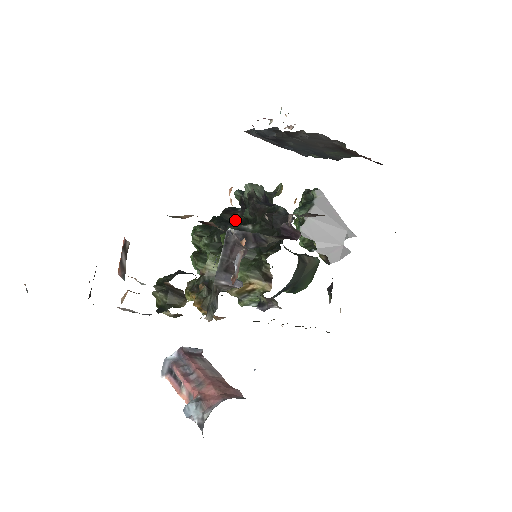
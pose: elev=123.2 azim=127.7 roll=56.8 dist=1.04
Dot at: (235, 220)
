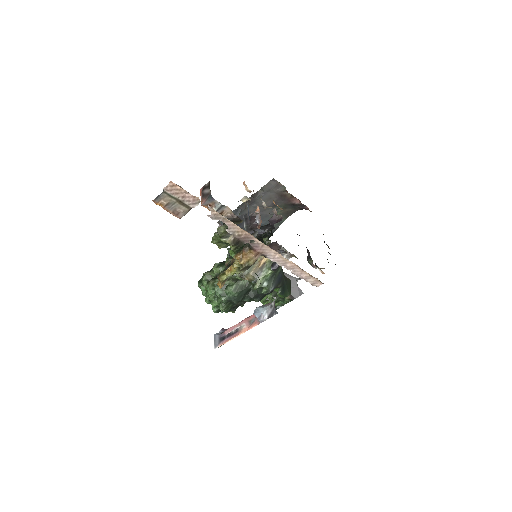
Dot at: occluded
